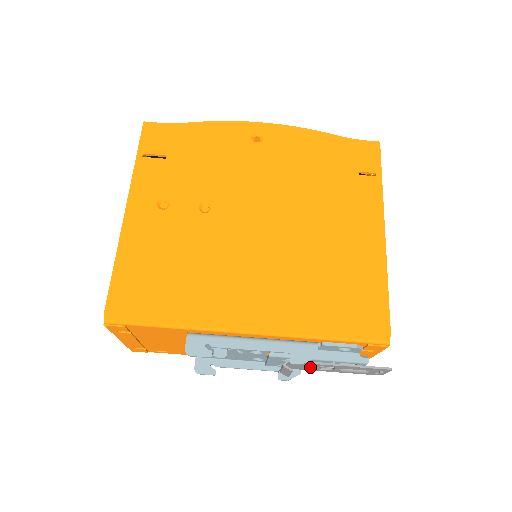
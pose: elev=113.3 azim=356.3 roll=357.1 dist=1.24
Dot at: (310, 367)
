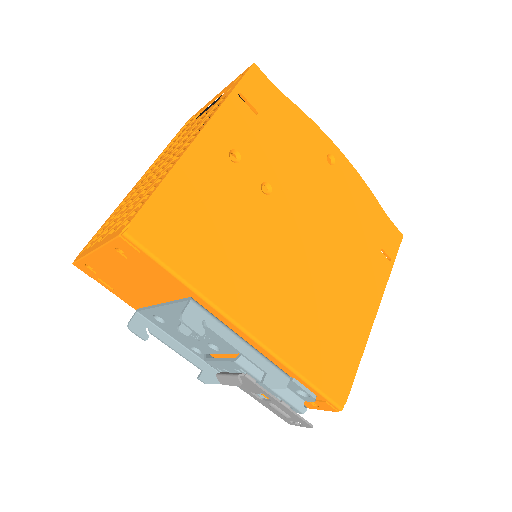
Dot at: (249, 387)
